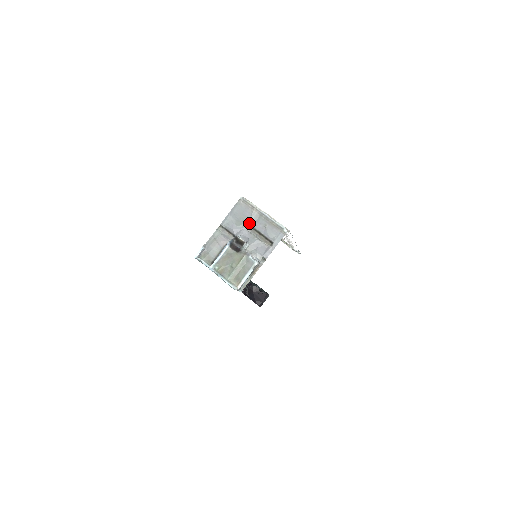
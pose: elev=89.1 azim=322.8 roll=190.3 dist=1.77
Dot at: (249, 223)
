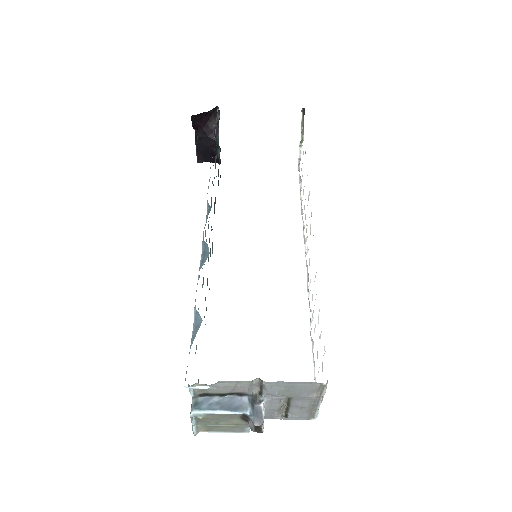
Dot at: (293, 398)
